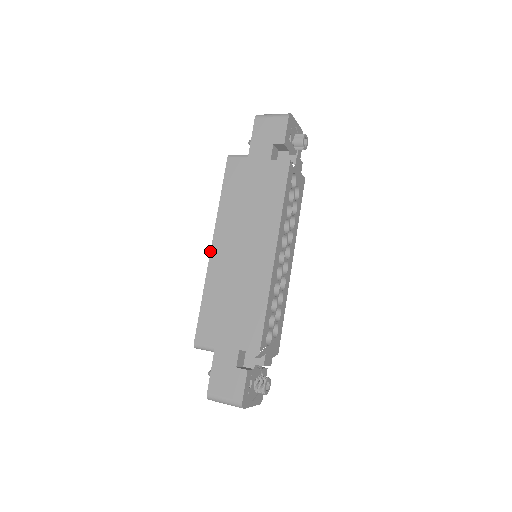
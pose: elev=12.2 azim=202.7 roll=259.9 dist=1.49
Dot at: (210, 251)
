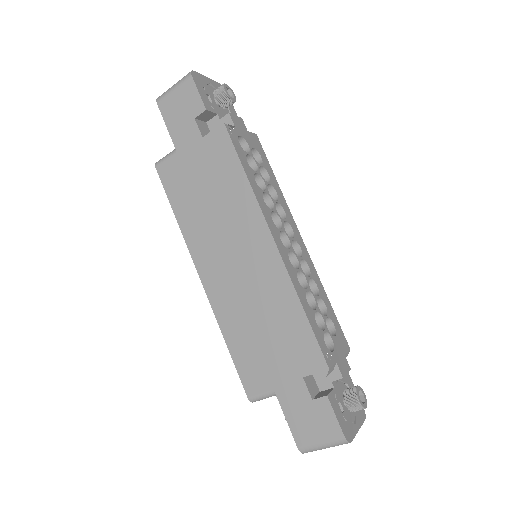
Dot at: occluded
